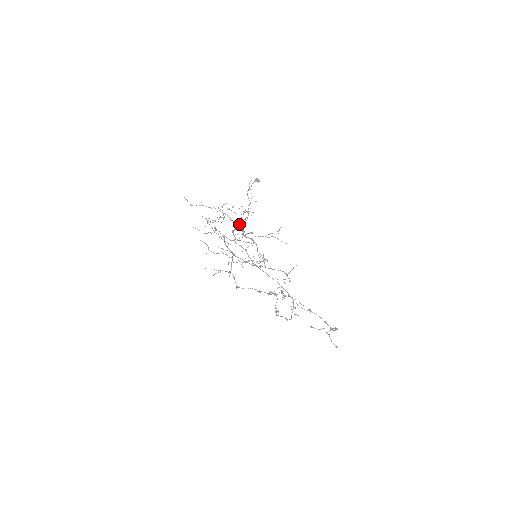
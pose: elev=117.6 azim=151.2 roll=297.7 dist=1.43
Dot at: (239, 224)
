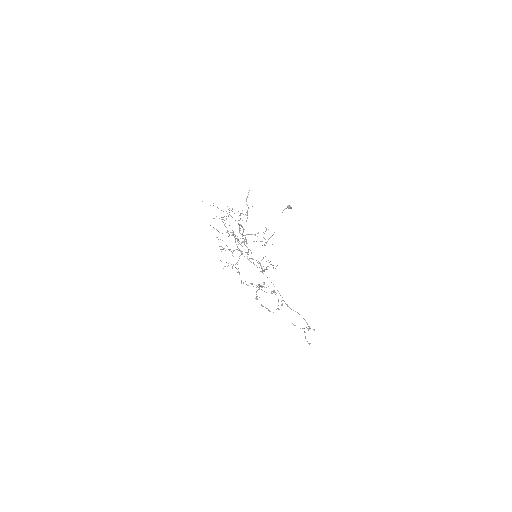
Dot at: (239, 224)
